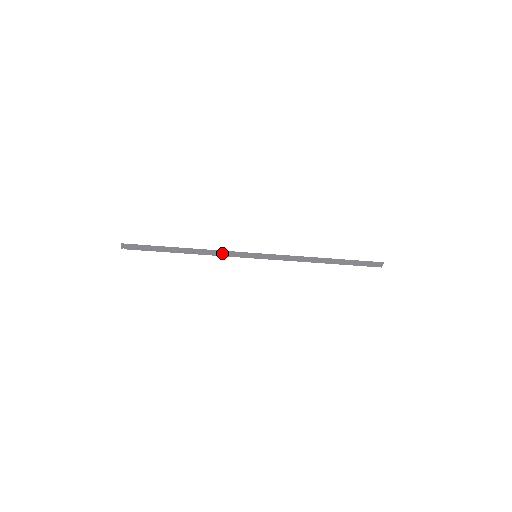
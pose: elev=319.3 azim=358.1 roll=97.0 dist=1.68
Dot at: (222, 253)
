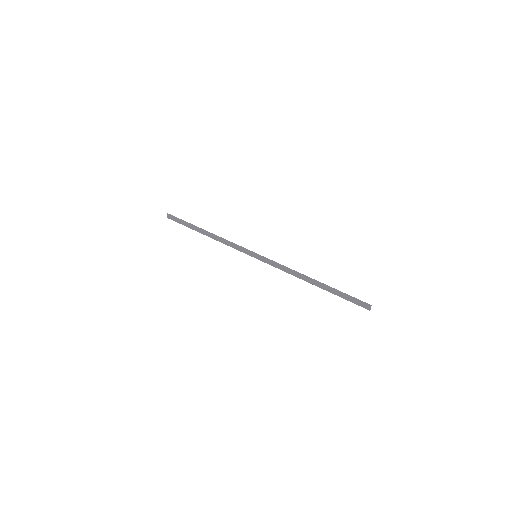
Dot at: (231, 244)
